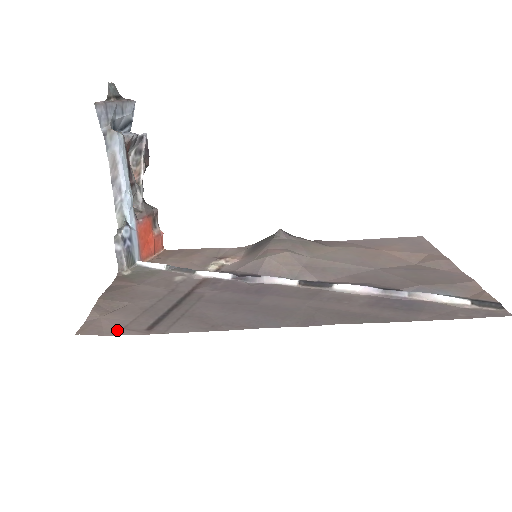
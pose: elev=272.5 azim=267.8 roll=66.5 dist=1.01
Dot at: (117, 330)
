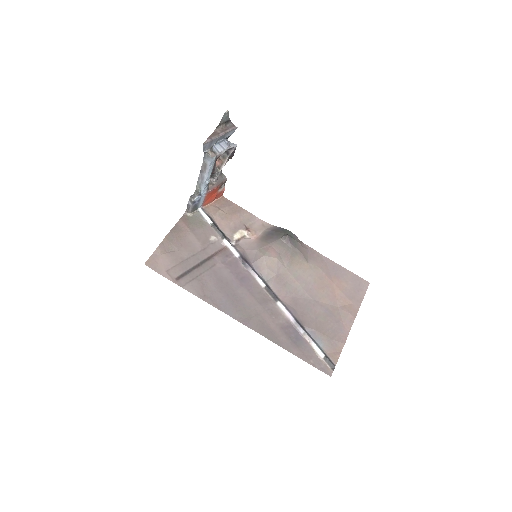
Dot at: (163, 271)
